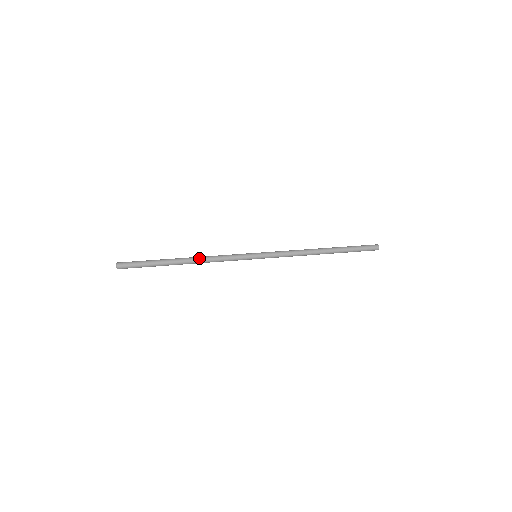
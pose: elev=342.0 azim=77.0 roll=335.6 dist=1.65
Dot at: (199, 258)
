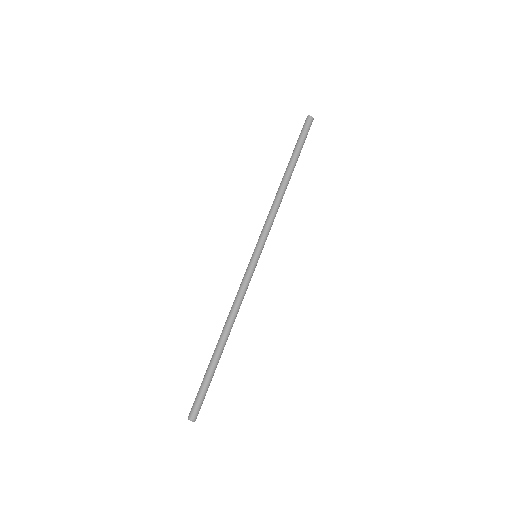
Dot at: (231, 323)
